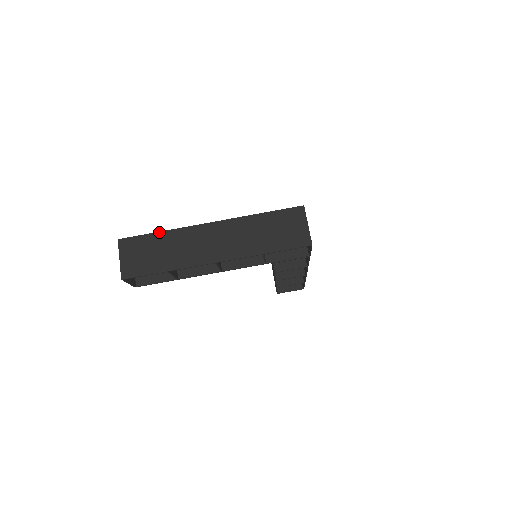
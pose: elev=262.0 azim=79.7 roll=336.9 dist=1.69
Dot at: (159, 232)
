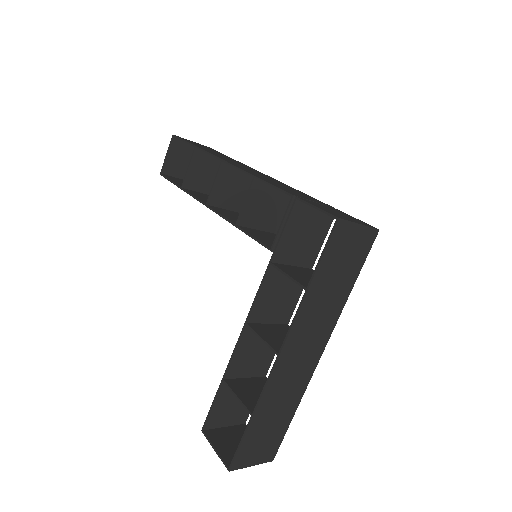
Dot at: (251, 422)
